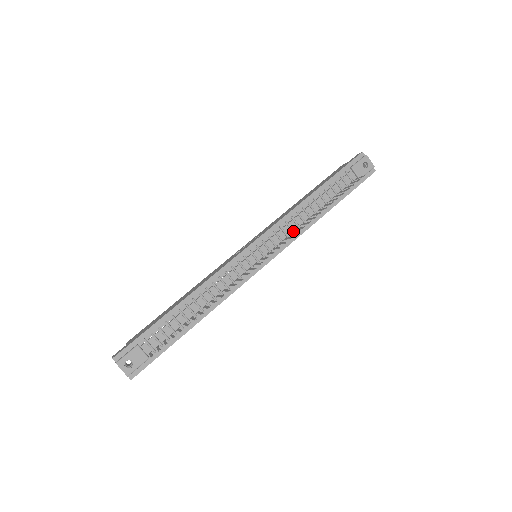
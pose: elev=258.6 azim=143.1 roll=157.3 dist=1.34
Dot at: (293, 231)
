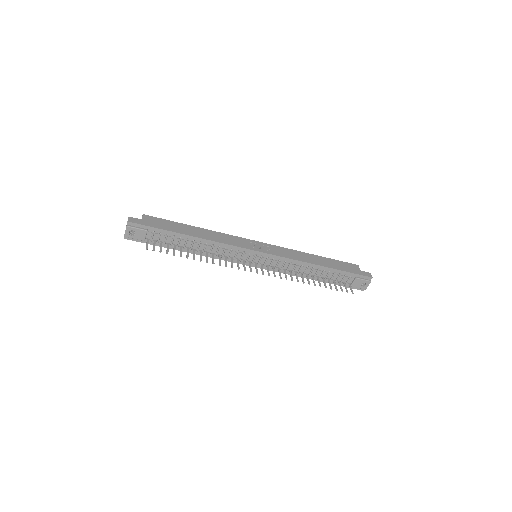
Dot at: (287, 270)
